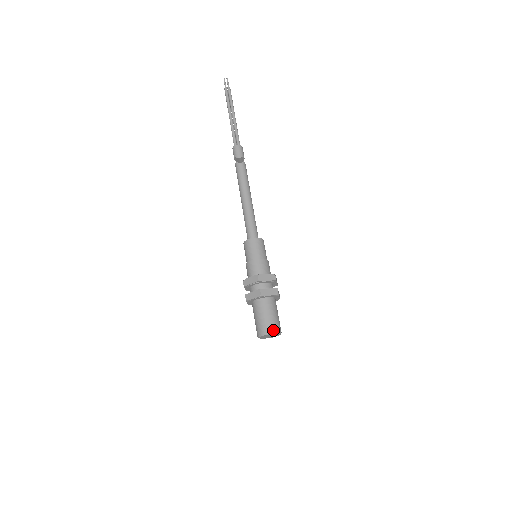
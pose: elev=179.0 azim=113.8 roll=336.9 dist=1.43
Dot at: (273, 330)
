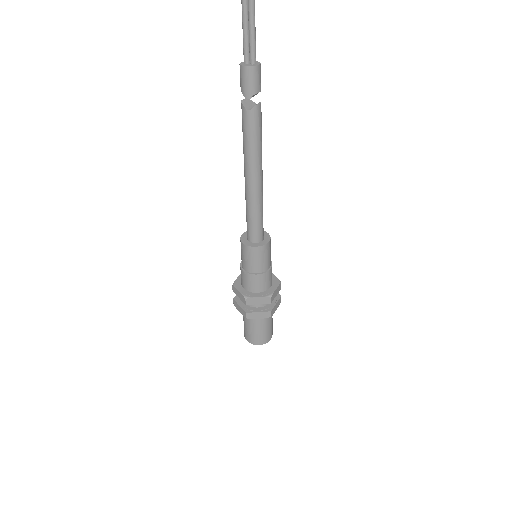
Dot at: (258, 343)
